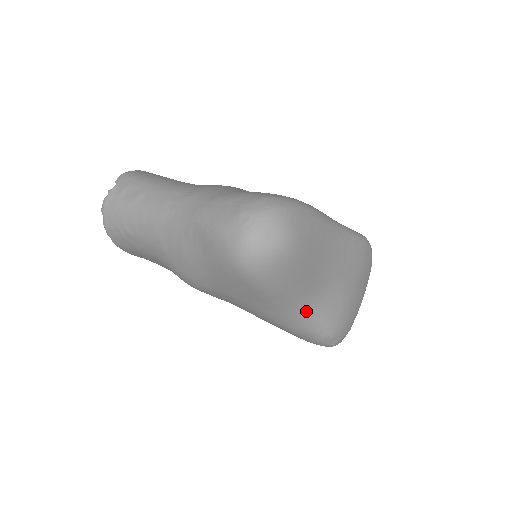
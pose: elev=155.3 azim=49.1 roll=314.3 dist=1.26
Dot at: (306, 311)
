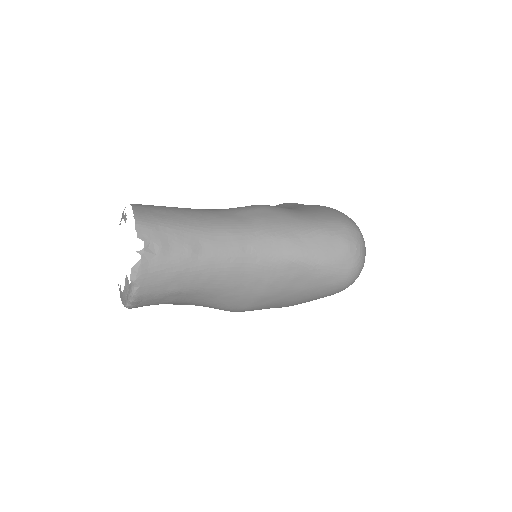
Dot at: occluded
